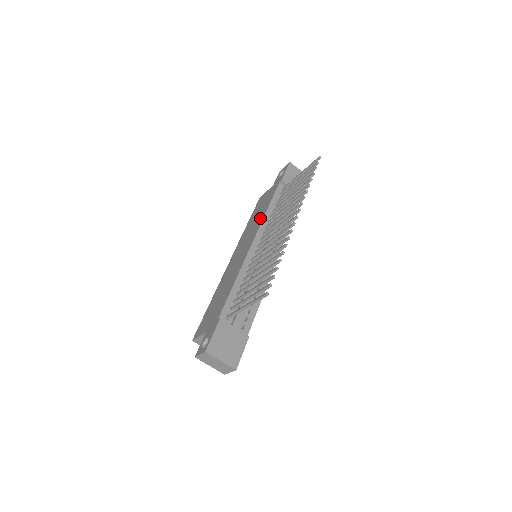
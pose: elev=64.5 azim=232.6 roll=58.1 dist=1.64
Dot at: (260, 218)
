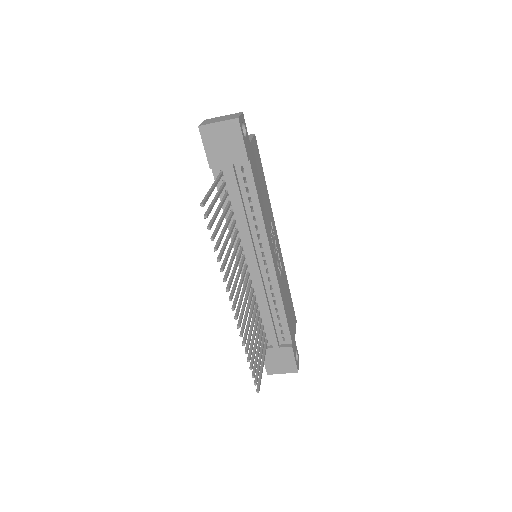
Dot at: occluded
